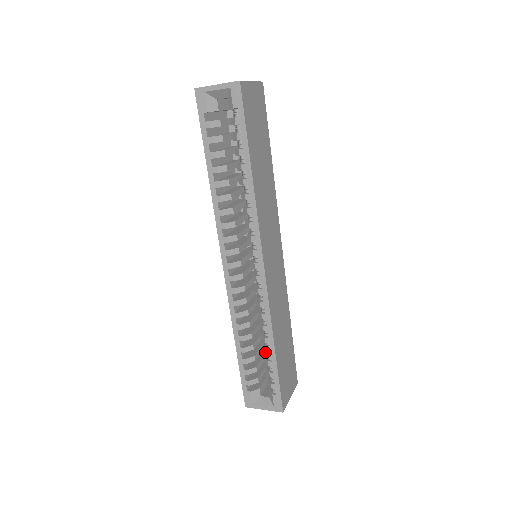
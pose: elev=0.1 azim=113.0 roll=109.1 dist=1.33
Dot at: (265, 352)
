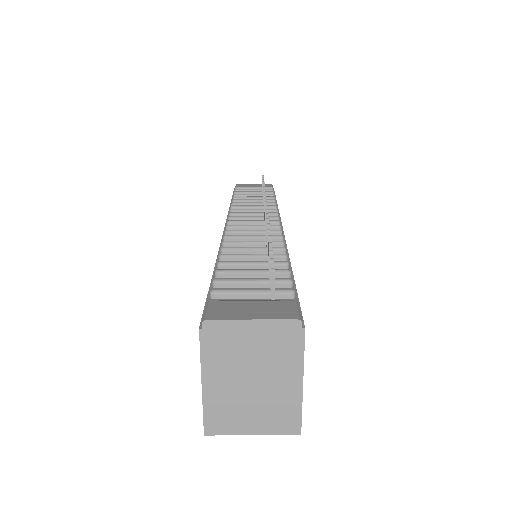
Dot at: occluded
